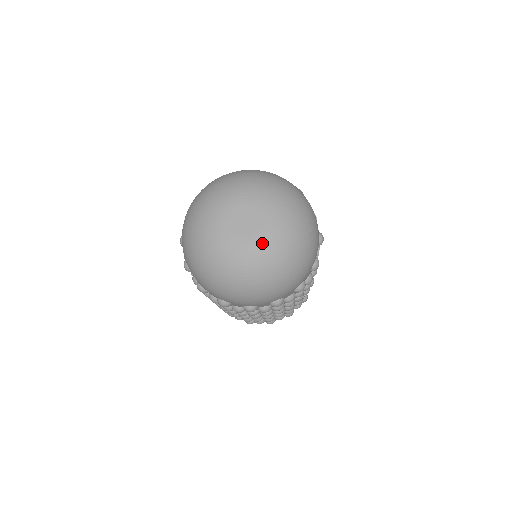
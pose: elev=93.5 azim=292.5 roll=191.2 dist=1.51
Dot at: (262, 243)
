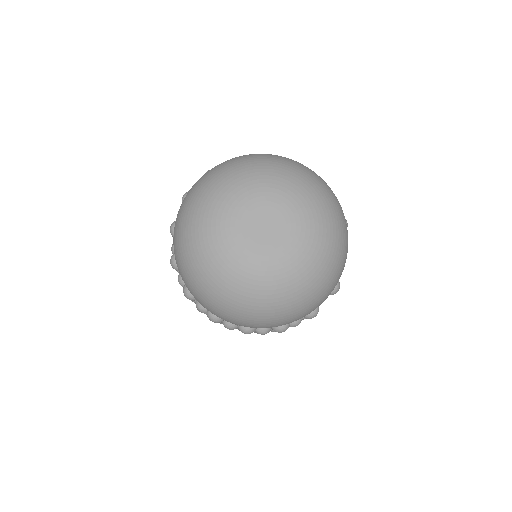
Dot at: (269, 263)
